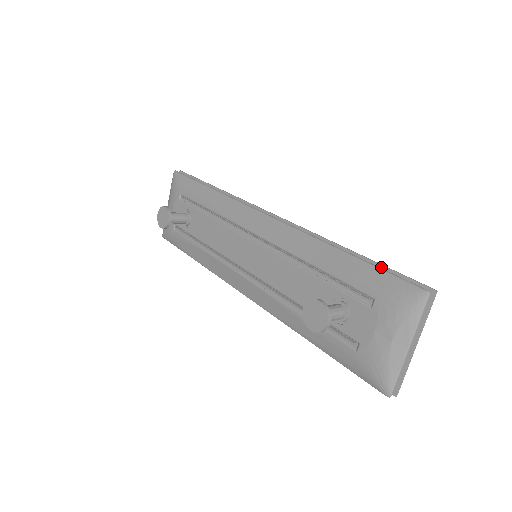
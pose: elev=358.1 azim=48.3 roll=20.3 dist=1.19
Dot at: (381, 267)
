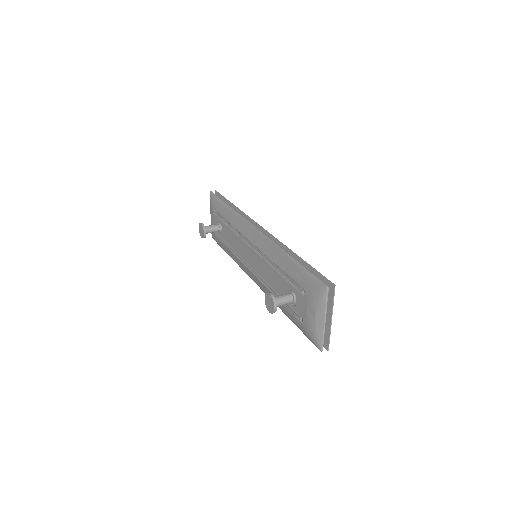
Dot at: (311, 268)
